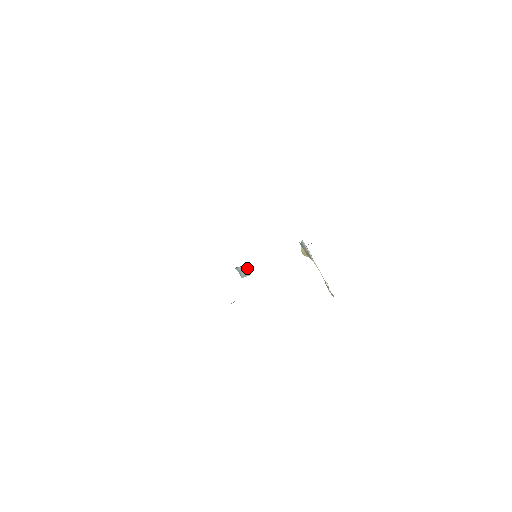
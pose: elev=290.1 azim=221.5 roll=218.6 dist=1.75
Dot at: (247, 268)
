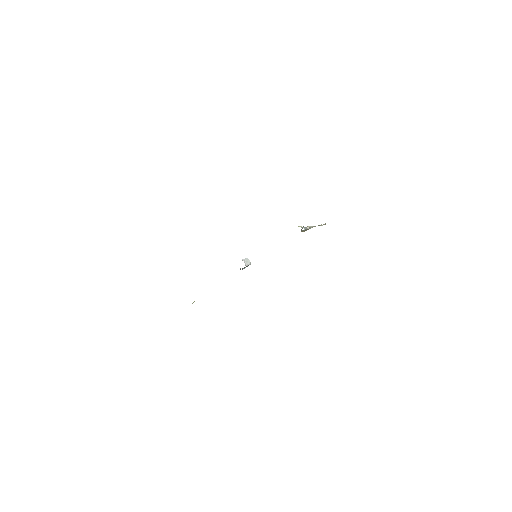
Dot at: (247, 263)
